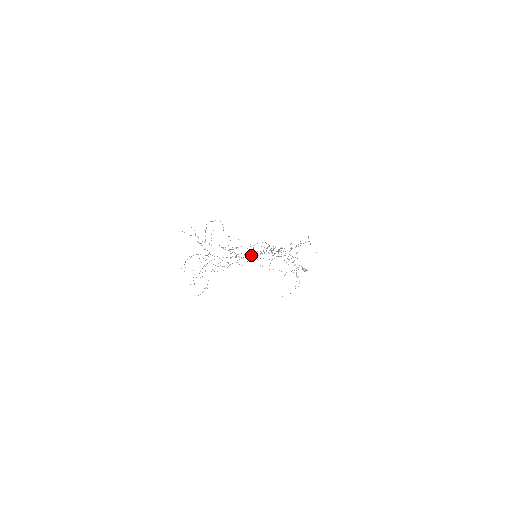
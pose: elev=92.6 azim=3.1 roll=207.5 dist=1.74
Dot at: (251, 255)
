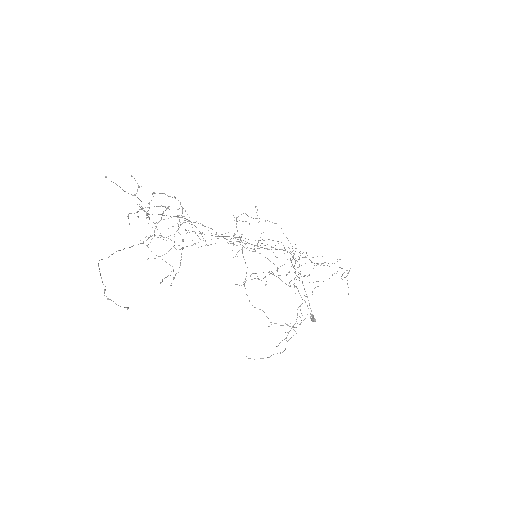
Dot at: (254, 246)
